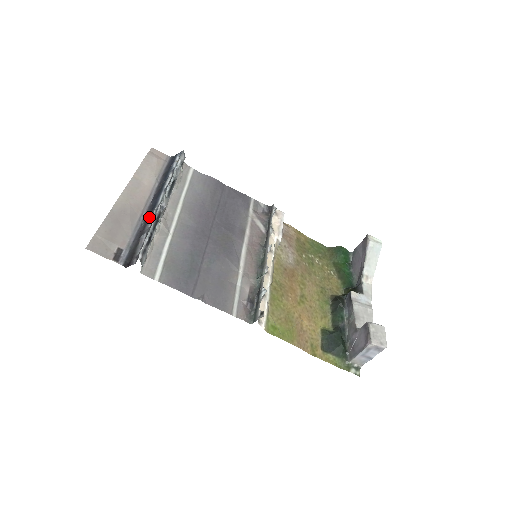
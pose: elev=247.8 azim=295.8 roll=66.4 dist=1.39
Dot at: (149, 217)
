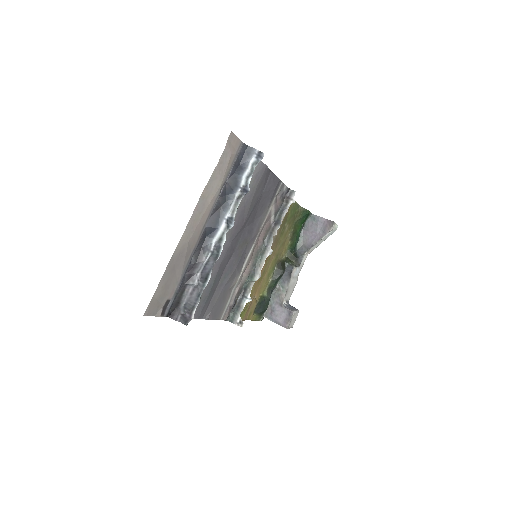
Dot at: (201, 256)
